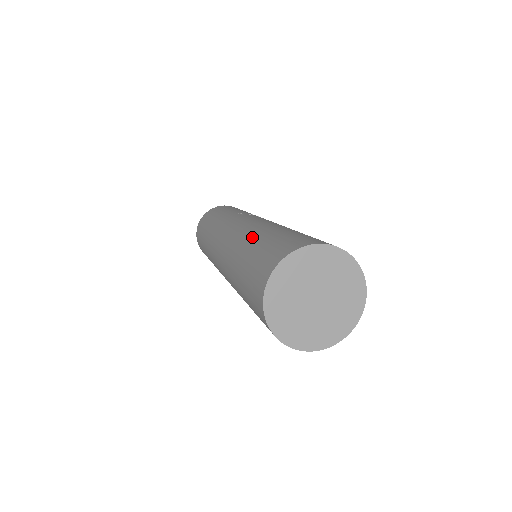
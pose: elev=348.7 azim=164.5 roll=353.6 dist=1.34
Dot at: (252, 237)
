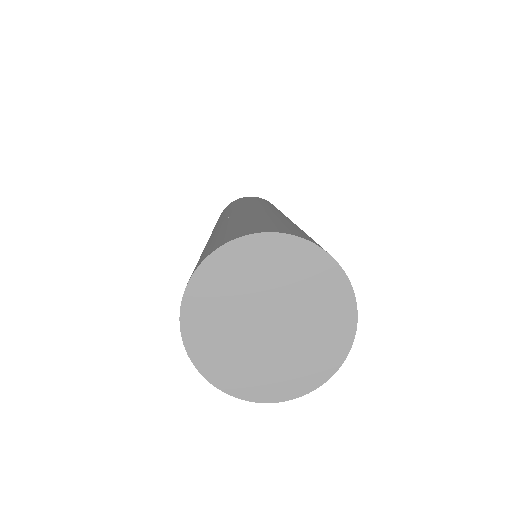
Dot at: (274, 215)
